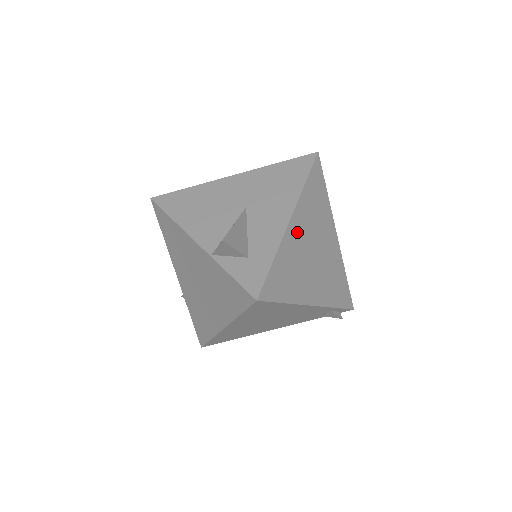
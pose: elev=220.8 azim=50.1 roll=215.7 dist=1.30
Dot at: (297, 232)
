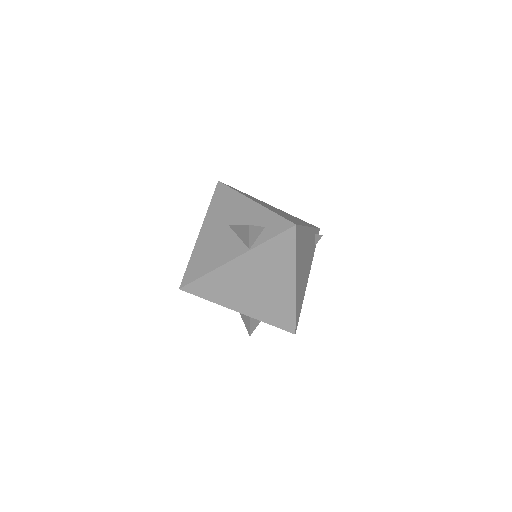
Dot at: occluded
